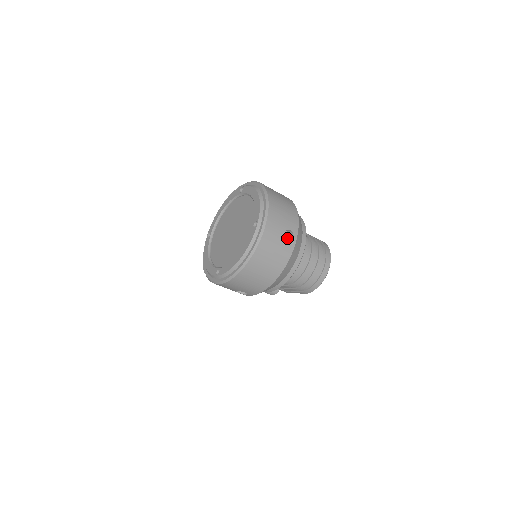
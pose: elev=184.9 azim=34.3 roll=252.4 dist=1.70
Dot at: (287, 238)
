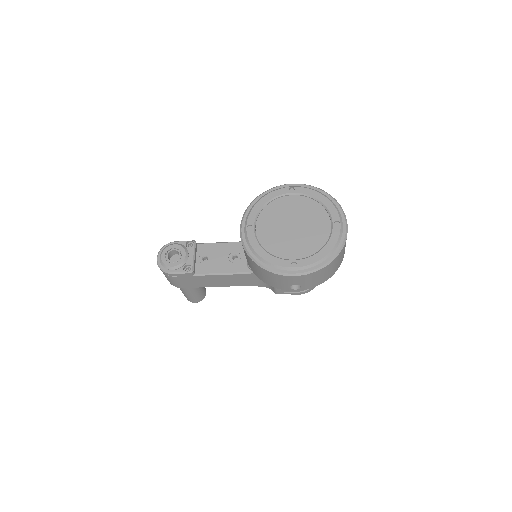
Dot at: occluded
